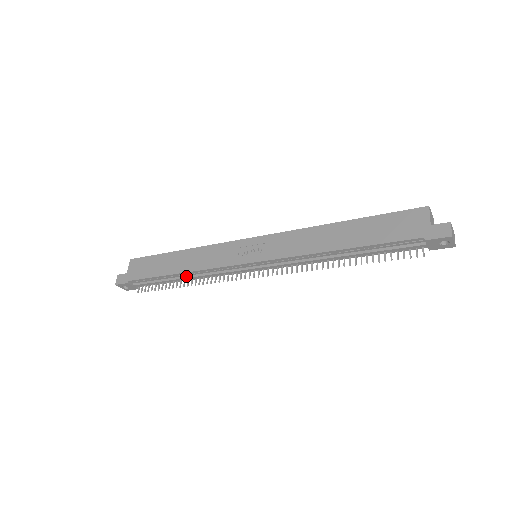
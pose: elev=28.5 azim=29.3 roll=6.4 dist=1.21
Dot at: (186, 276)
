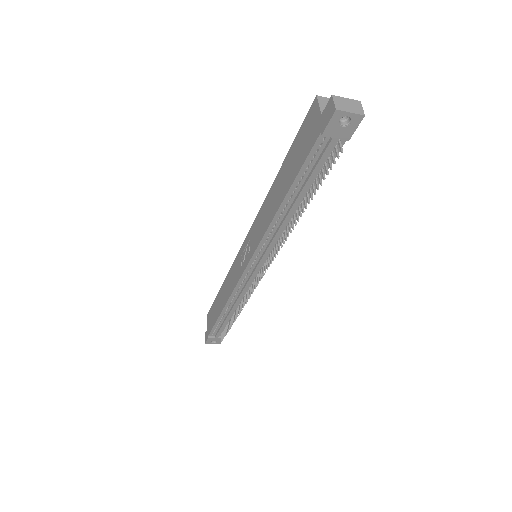
Dot at: (231, 308)
